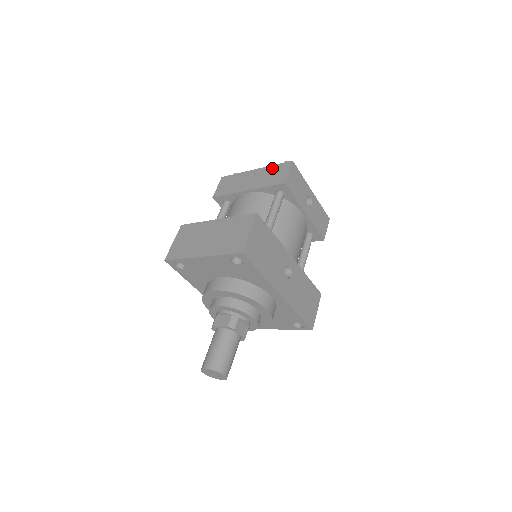
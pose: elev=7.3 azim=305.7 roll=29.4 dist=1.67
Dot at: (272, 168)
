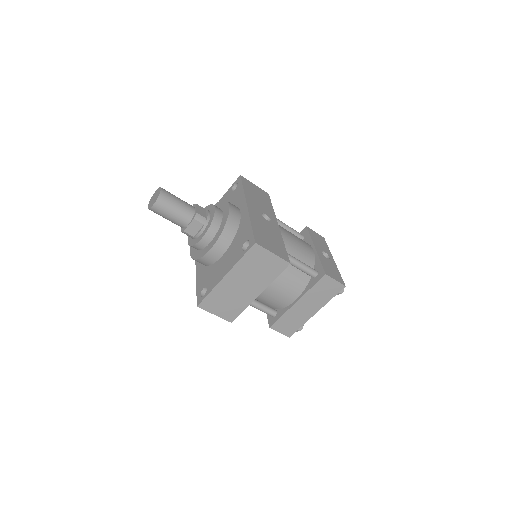
Dot at: occluded
